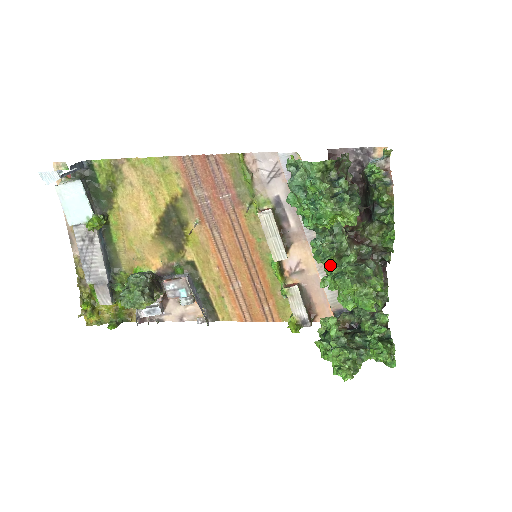
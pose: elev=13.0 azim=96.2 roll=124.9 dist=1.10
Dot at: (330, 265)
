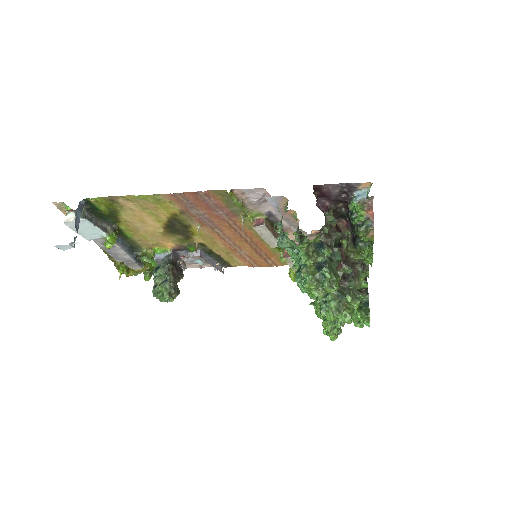
Dot at: occluded
